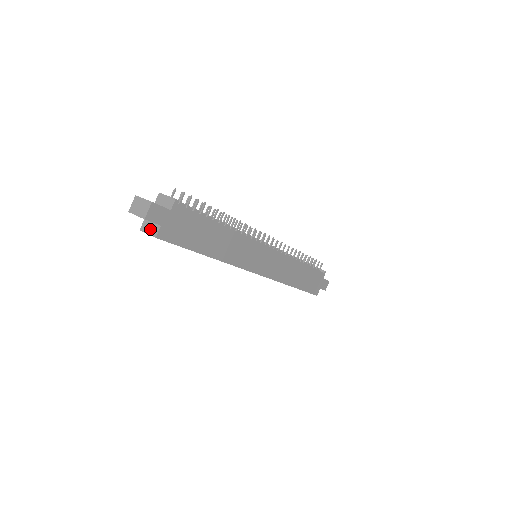
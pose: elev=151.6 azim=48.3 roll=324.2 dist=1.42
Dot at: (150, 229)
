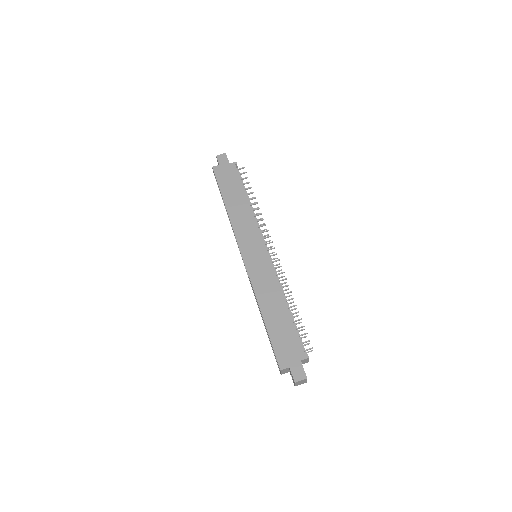
Dot at: occluded
